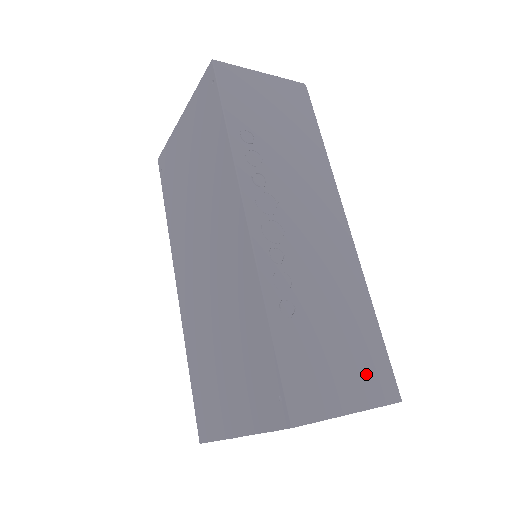
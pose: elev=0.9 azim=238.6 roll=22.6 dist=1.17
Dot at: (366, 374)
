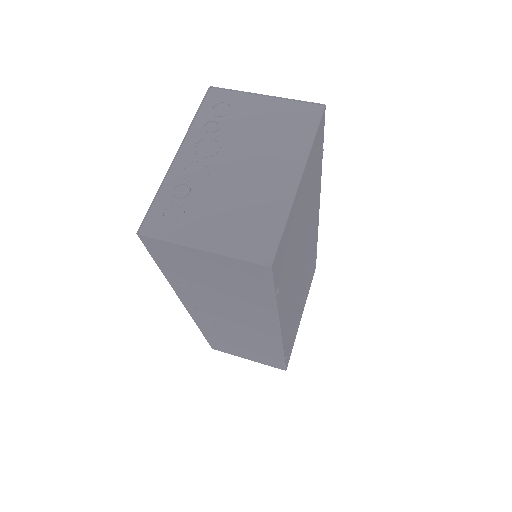
Dot at: (263, 360)
